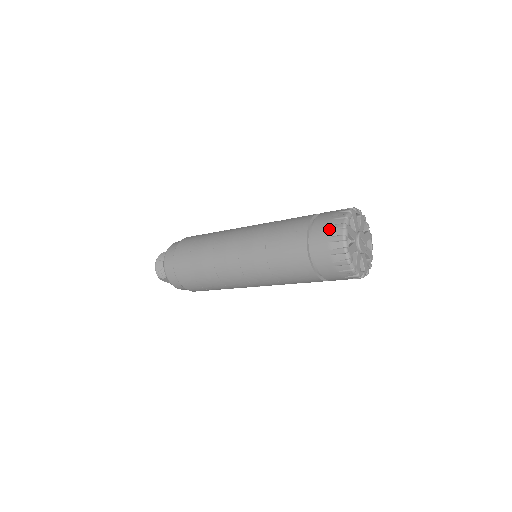
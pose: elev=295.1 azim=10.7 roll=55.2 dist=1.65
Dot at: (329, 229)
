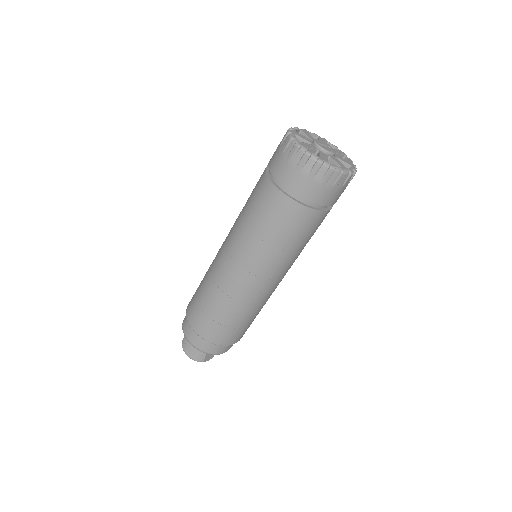
Dot at: (289, 162)
